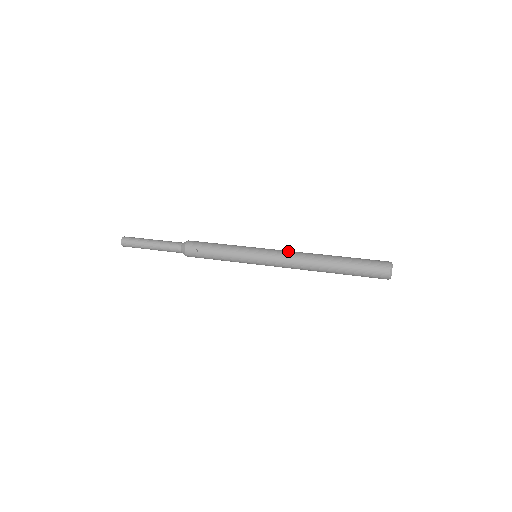
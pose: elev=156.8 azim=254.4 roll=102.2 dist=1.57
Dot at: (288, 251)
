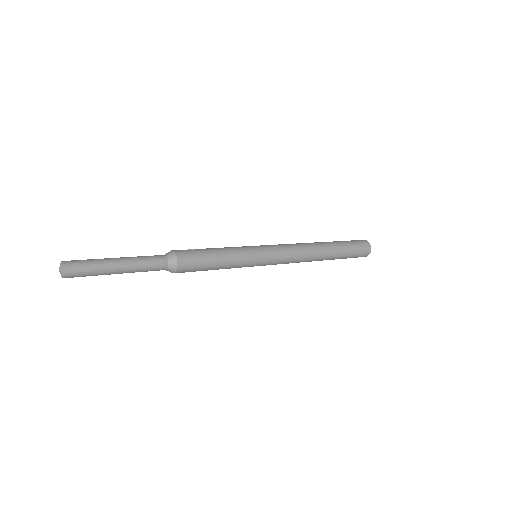
Dot at: occluded
